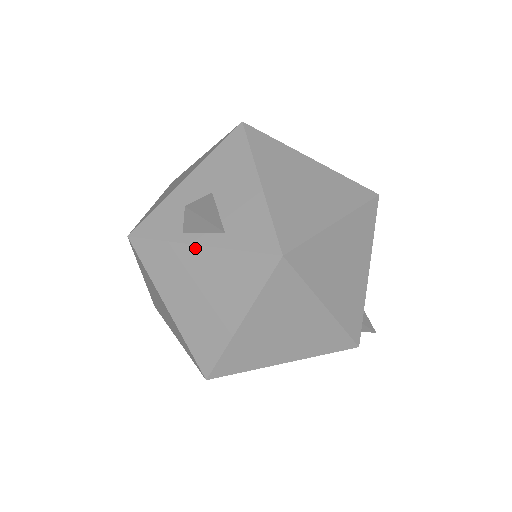
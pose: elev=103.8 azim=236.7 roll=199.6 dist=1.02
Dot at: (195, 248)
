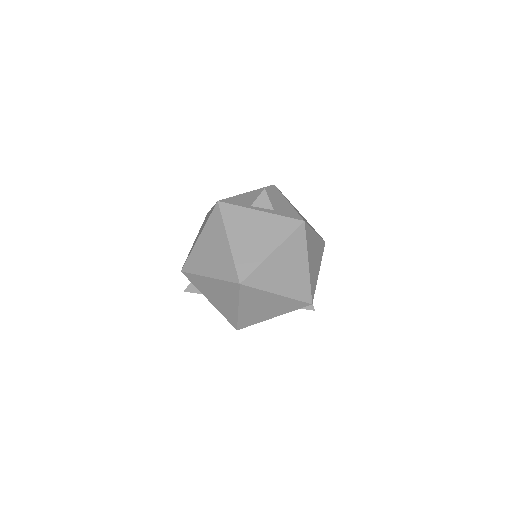
Dot at: (258, 212)
